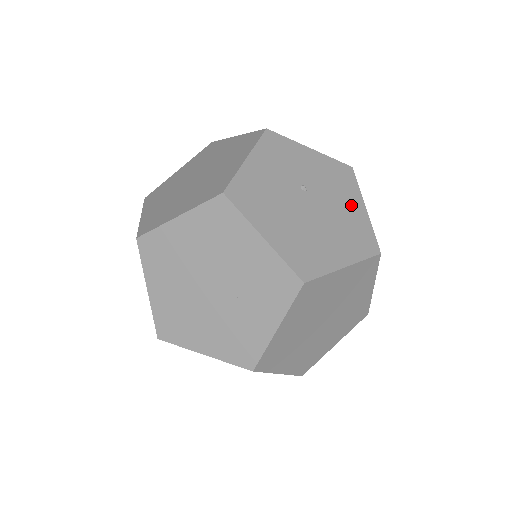
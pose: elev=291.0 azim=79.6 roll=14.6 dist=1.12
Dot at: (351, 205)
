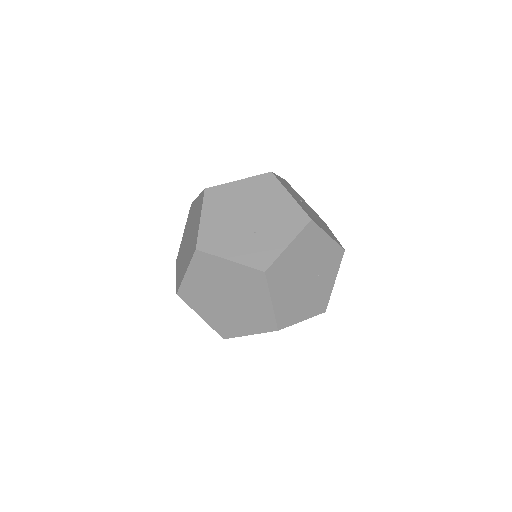
Dot at: occluded
